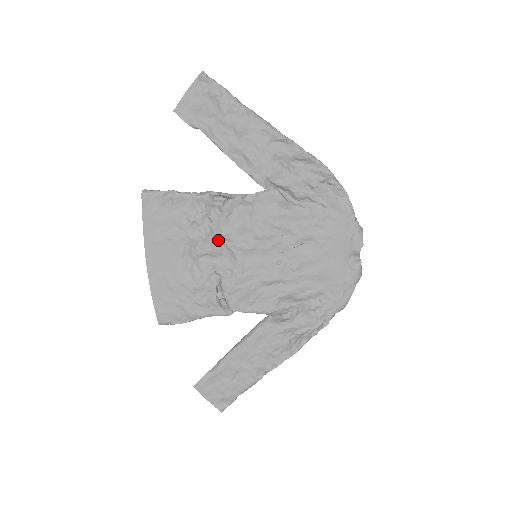
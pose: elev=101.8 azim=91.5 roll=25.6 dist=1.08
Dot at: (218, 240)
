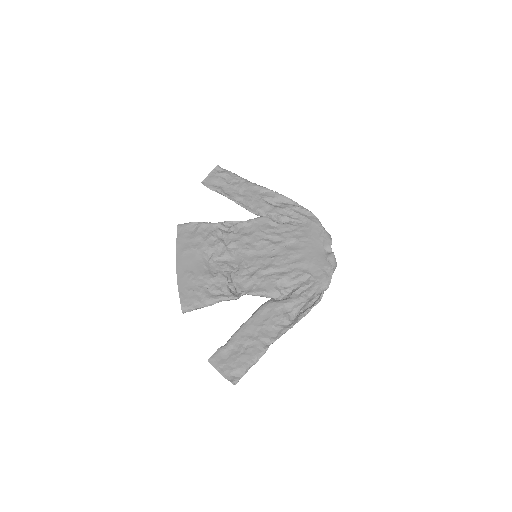
Dot at: (228, 248)
